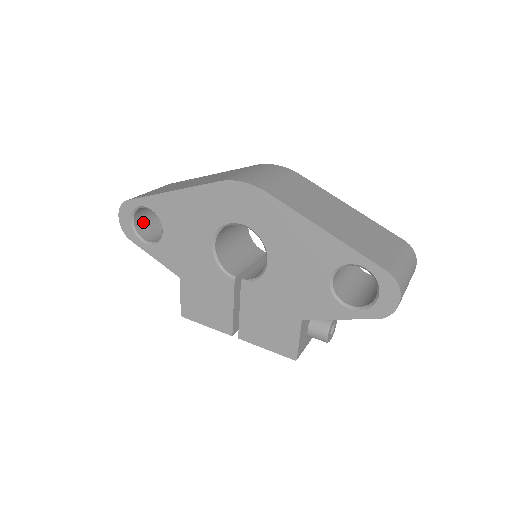
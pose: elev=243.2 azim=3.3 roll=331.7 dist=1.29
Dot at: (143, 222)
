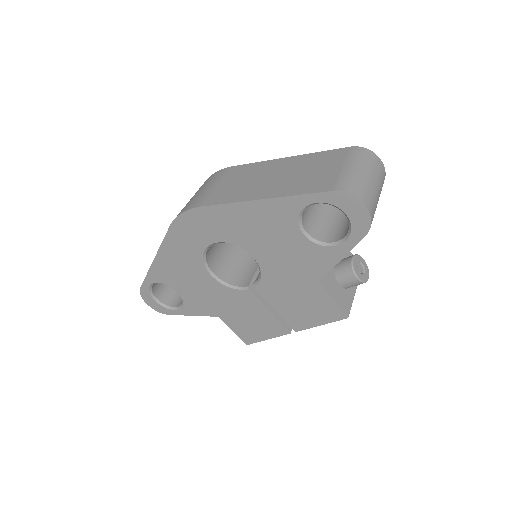
Dot at: (167, 294)
